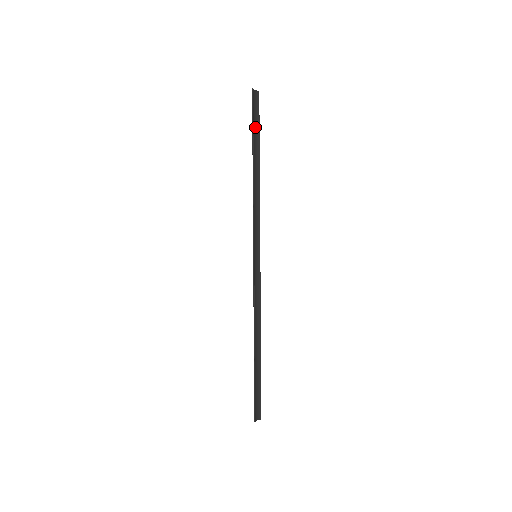
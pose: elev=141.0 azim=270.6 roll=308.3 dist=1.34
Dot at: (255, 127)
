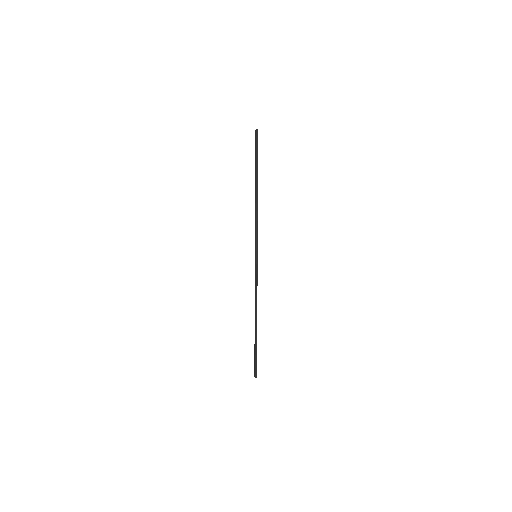
Dot at: (256, 158)
